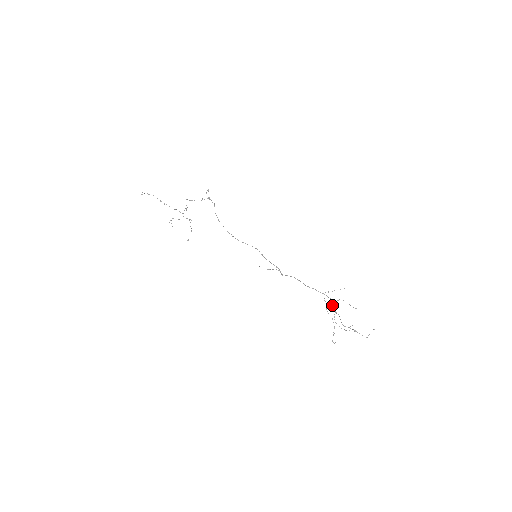
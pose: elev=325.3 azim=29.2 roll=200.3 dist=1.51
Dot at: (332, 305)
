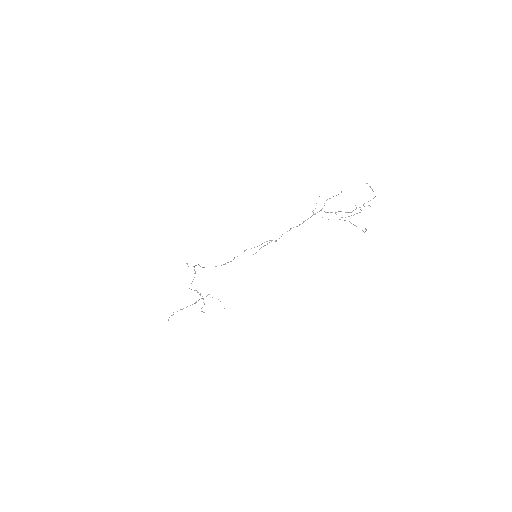
Dot at: occluded
